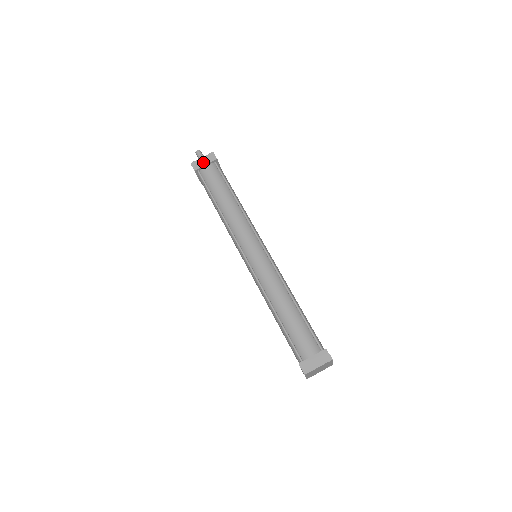
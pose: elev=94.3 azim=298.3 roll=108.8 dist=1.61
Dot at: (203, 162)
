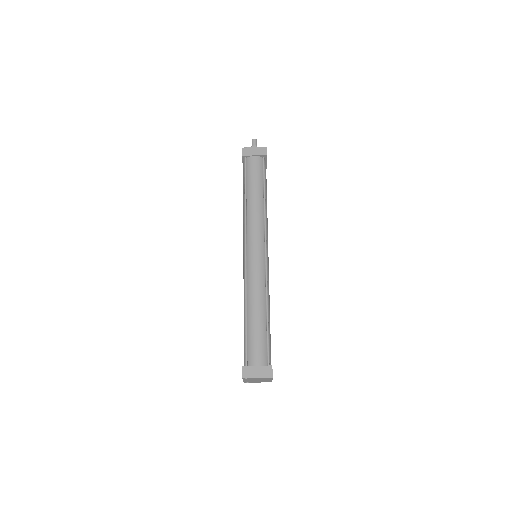
Dot at: (253, 152)
